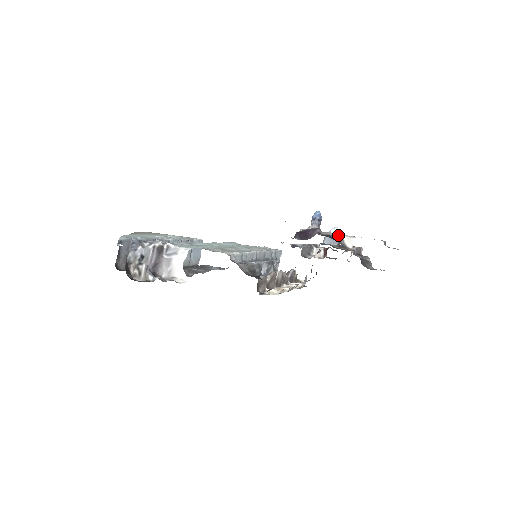
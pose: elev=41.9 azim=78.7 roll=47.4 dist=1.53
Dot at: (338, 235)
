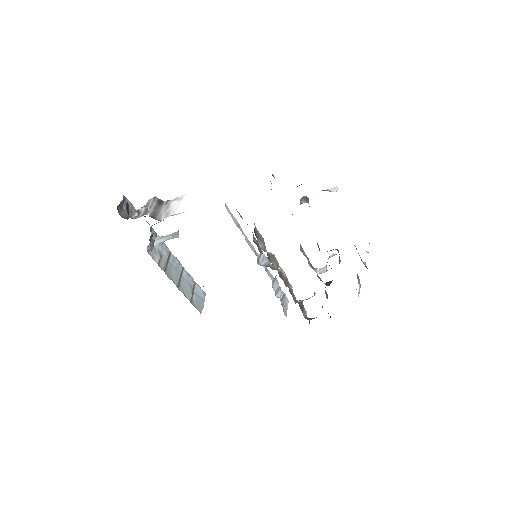
Dot at: occluded
